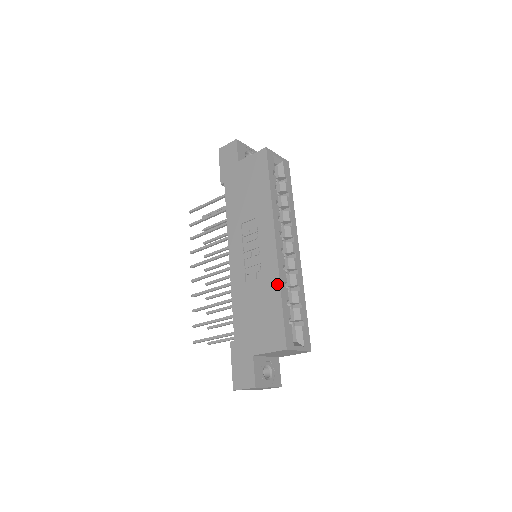
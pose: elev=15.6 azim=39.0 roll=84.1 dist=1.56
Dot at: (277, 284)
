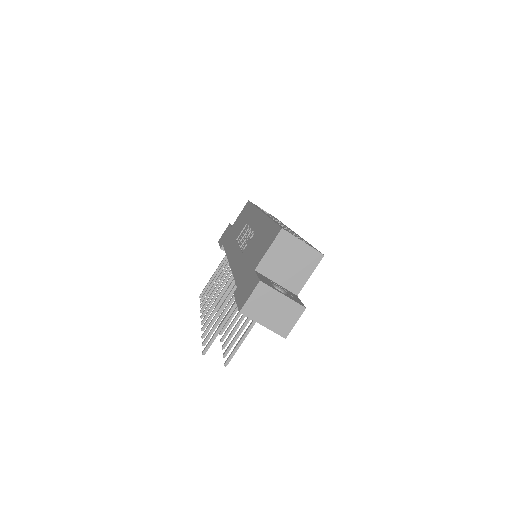
Dot at: (266, 220)
